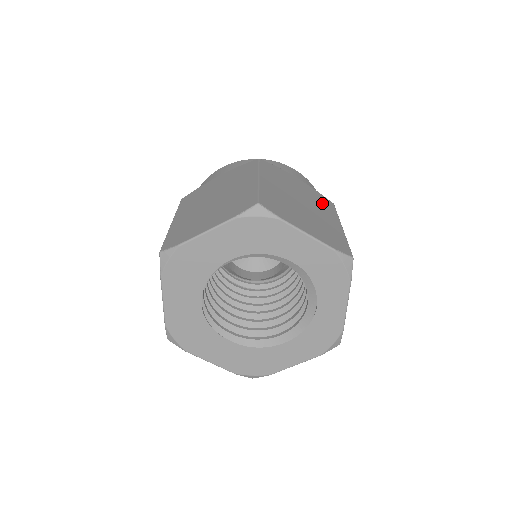
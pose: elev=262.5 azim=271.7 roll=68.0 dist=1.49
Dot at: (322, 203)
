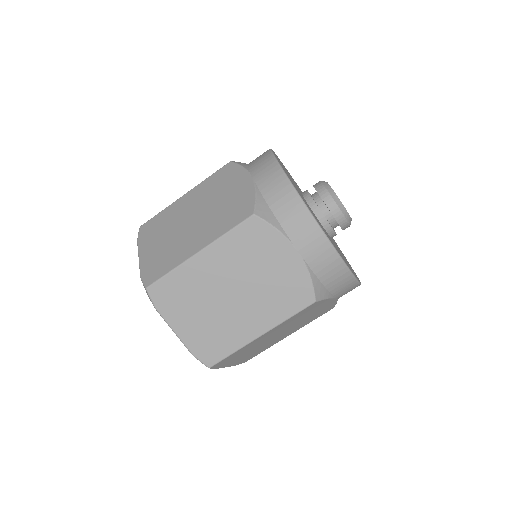
Dot at: occluded
